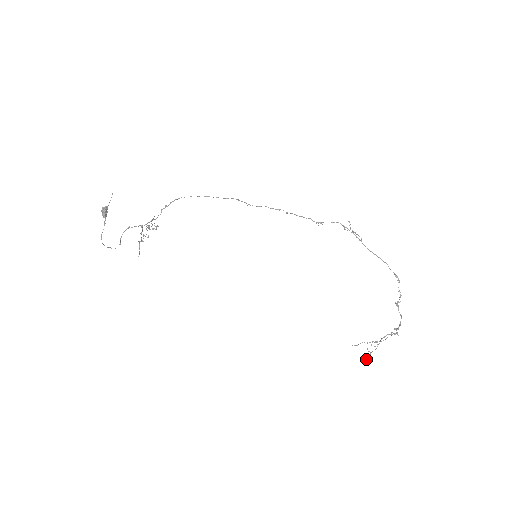
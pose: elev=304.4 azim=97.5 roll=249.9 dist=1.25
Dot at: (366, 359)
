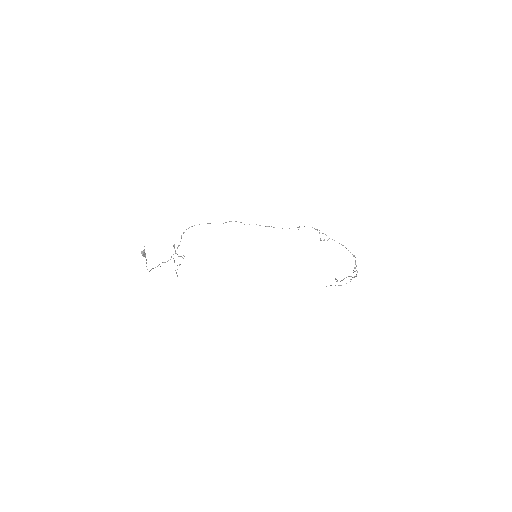
Dot at: occluded
